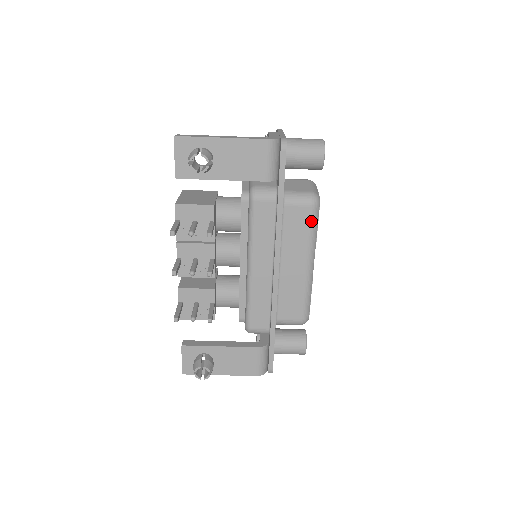
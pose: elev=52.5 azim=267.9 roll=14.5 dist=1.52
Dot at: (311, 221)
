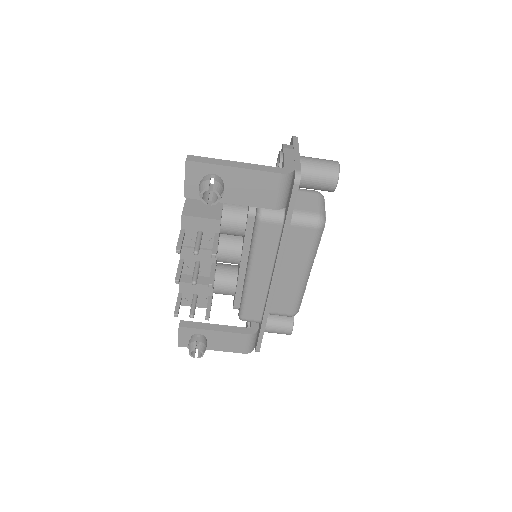
Dot at: (314, 240)
